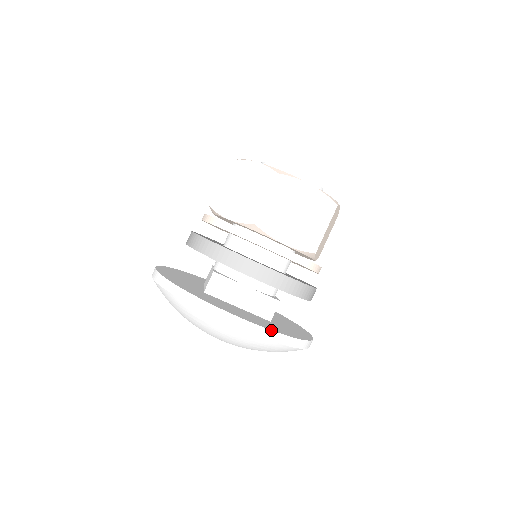
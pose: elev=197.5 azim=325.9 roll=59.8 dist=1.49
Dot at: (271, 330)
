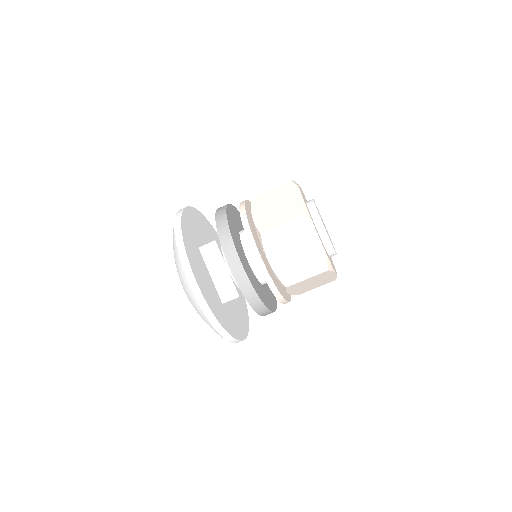
Dot at: (209, 306)
